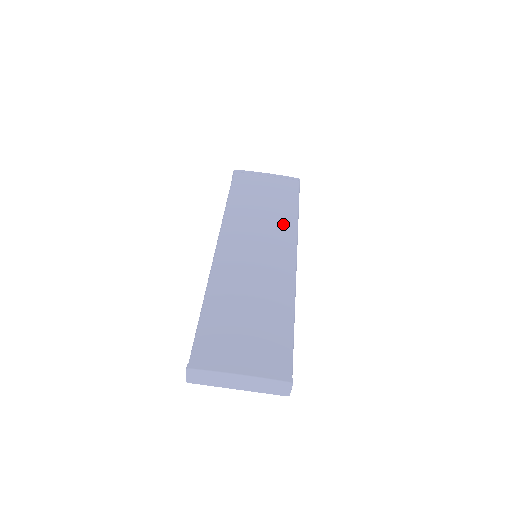
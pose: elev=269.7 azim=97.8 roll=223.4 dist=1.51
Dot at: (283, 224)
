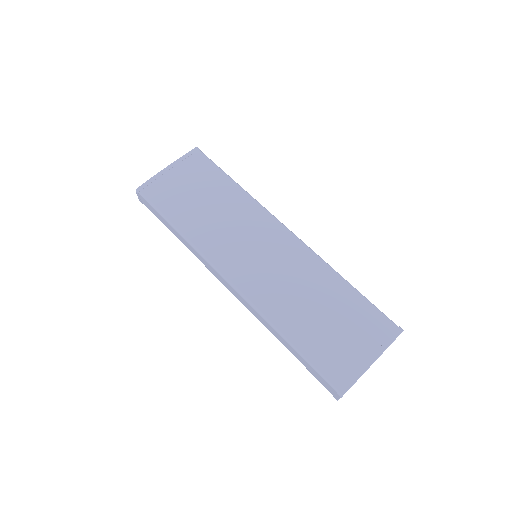
Dot at: (244, 208)
